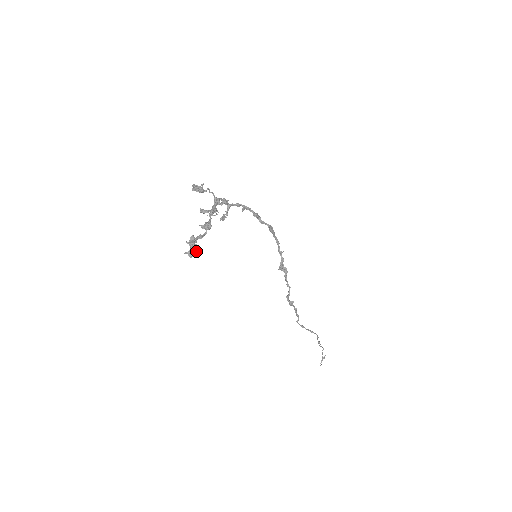
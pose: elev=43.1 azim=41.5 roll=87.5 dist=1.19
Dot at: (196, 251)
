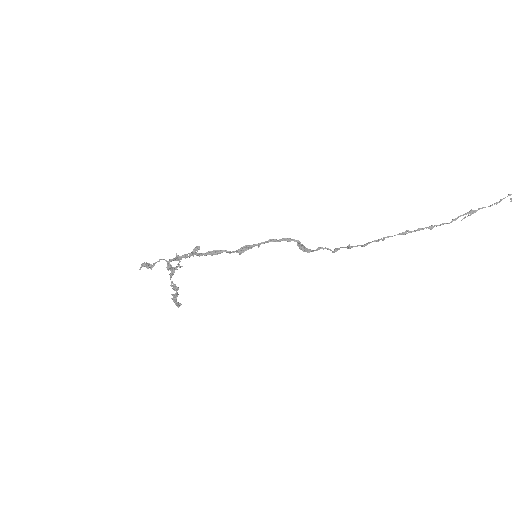
Dot at: (179, 306)
